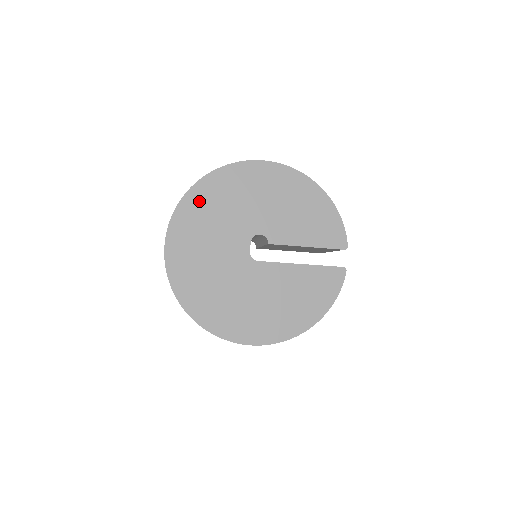
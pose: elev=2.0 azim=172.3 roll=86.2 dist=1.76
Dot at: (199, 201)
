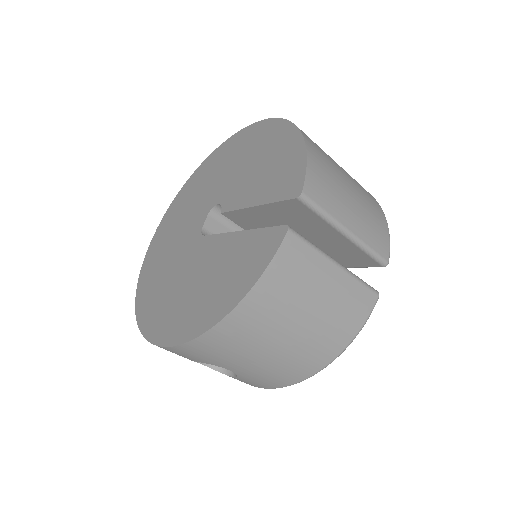
Dot at: (191, 185)
